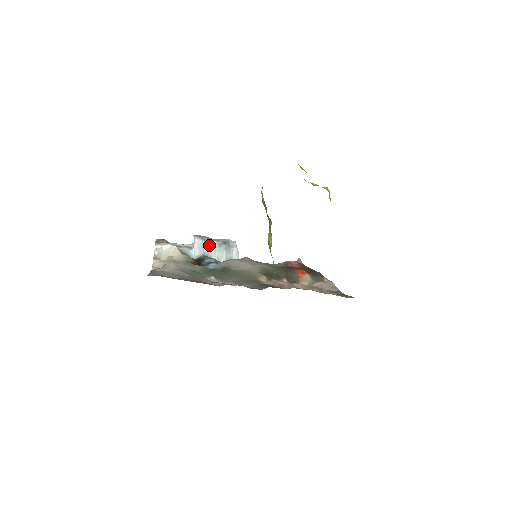
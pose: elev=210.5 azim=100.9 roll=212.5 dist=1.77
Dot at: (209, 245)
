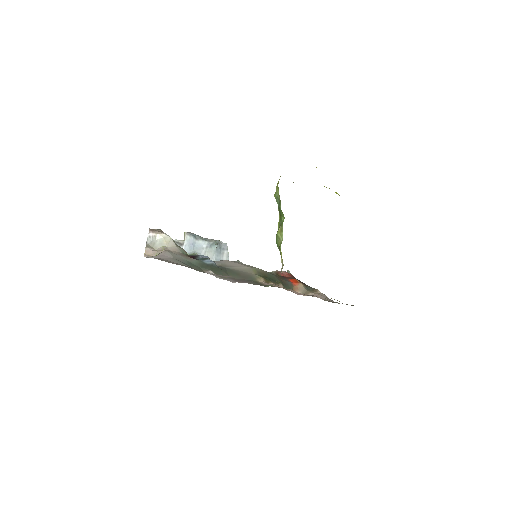
Dot at: (200, 244)
